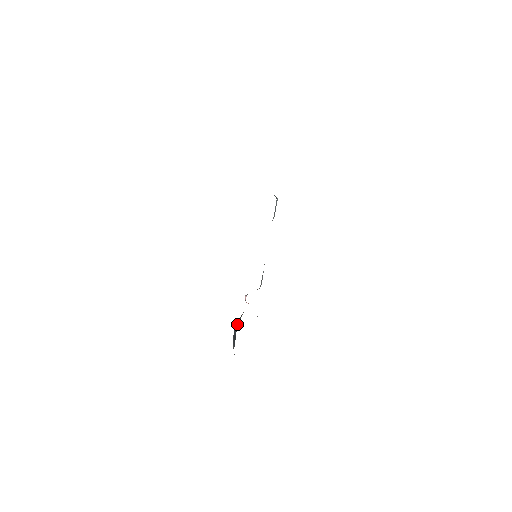
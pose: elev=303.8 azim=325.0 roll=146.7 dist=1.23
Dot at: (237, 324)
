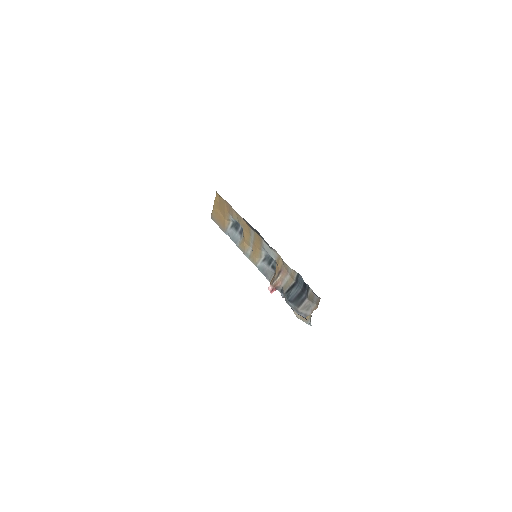
Dot at: (293, 285)
